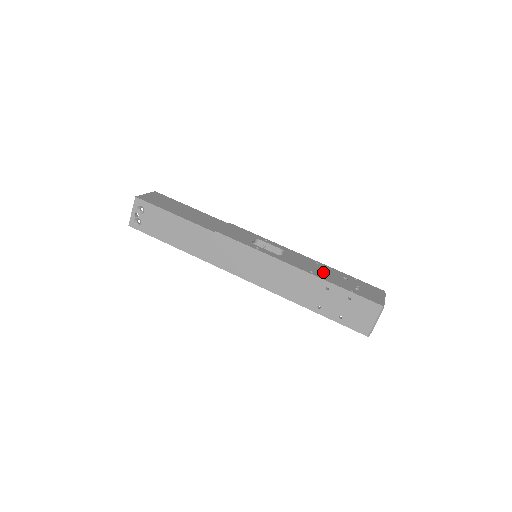
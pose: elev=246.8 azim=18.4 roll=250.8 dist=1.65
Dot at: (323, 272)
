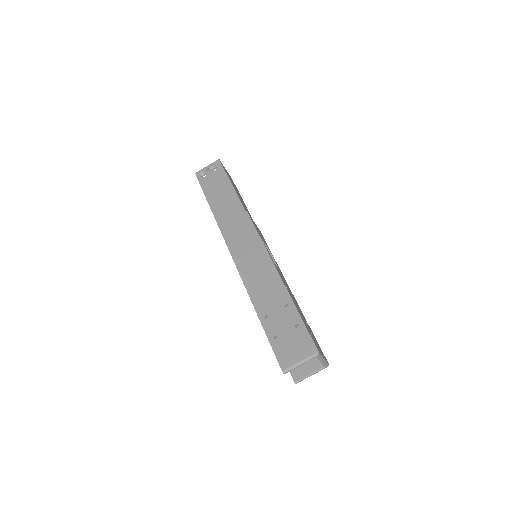
Dot at: (294, 300)
